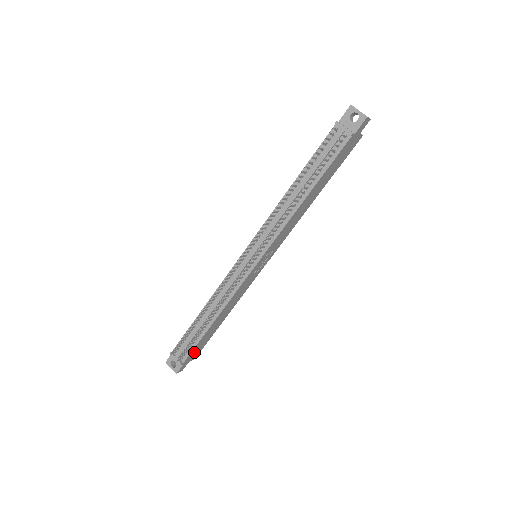
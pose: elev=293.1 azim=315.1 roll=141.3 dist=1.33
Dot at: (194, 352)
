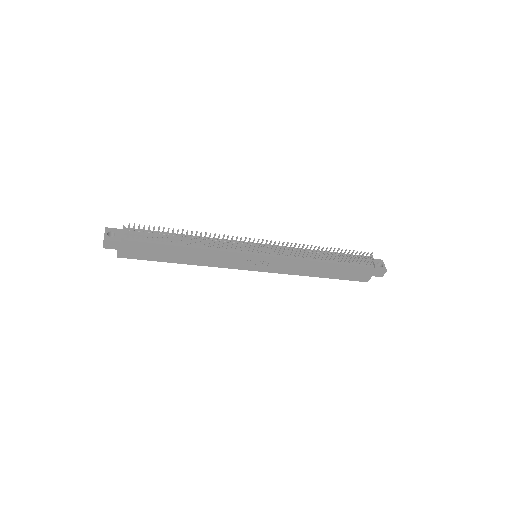
Dot at: (136, 248)
